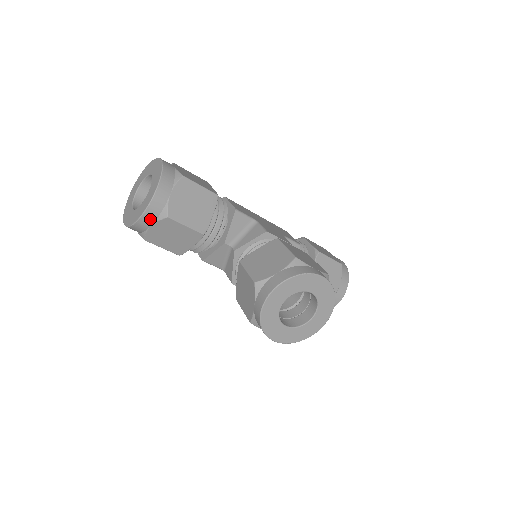
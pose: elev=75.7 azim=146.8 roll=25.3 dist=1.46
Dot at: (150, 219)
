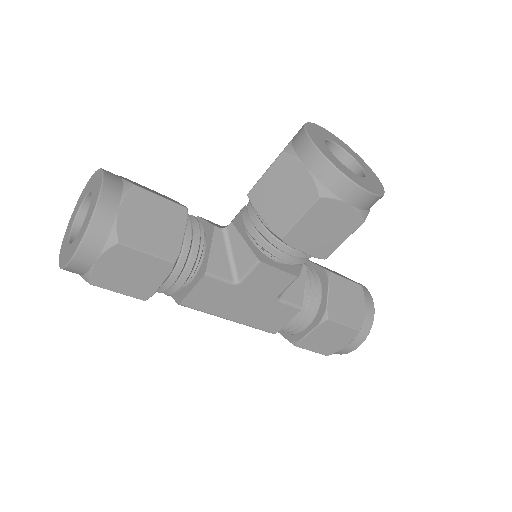
Dot at: (113, 196)
